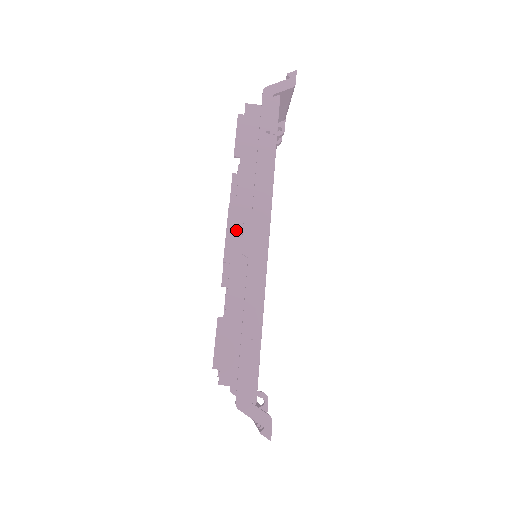
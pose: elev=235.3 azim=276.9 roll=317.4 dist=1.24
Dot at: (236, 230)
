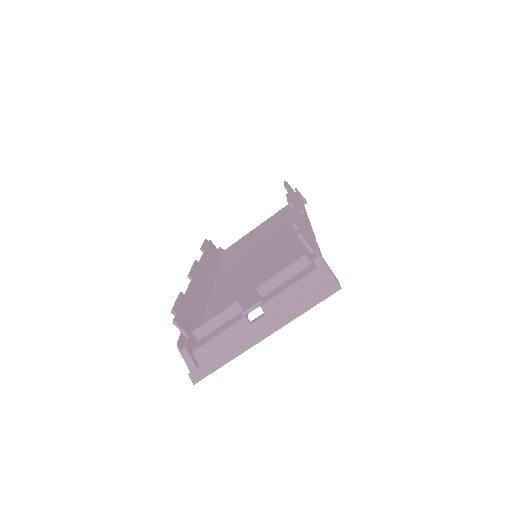
Dot at: (293, 202)
